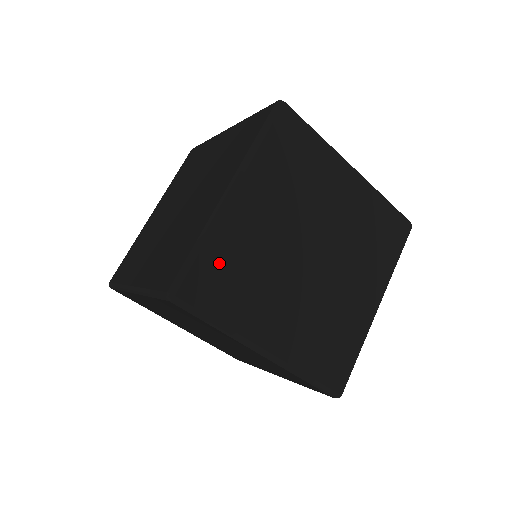
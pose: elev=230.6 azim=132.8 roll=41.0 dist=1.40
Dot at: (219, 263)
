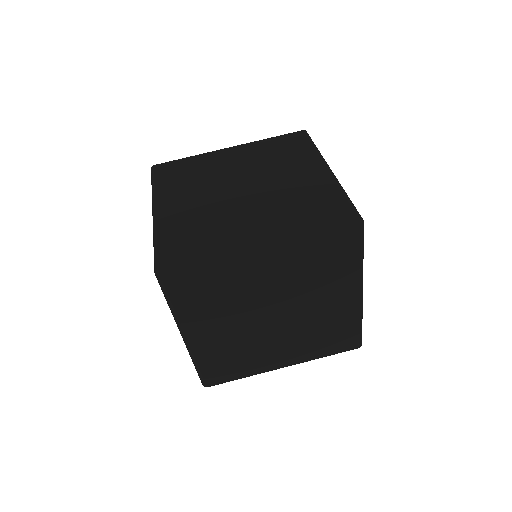
Dot at: occluded
